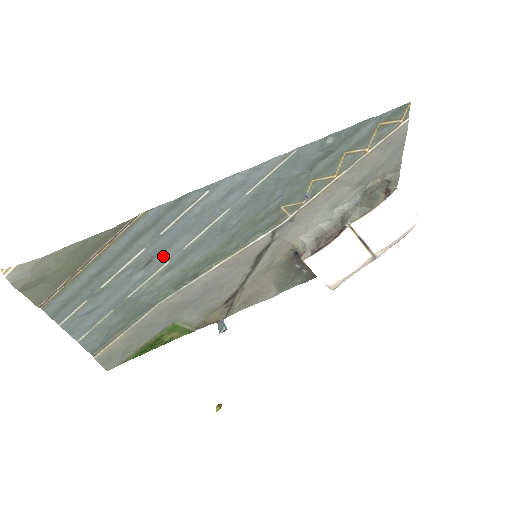
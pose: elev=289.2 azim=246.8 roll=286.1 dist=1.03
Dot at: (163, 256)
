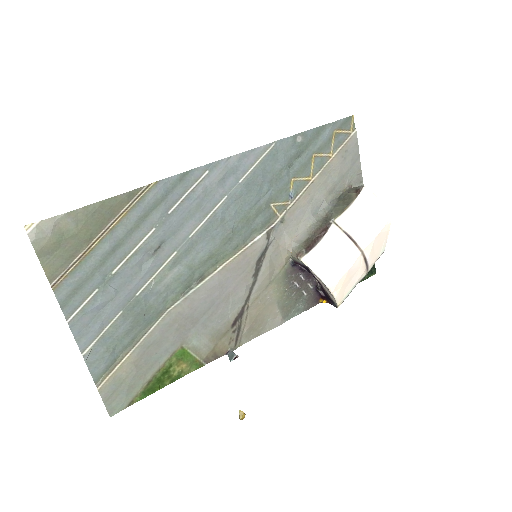
Dot at: (171, 243)
